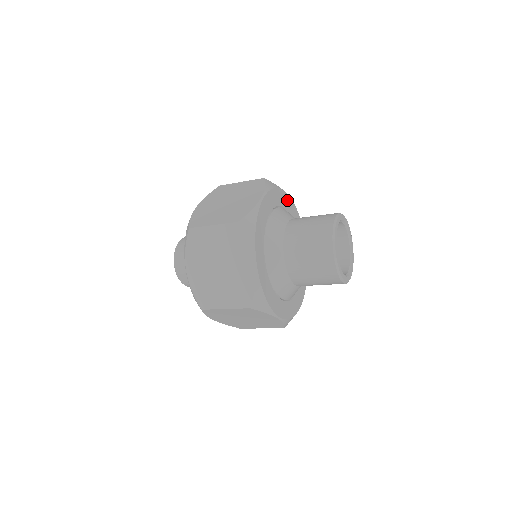
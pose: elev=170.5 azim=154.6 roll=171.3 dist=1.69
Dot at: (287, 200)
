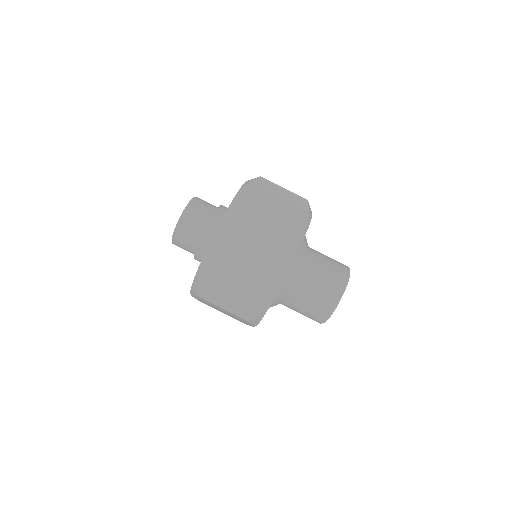
Dot at: occluded
